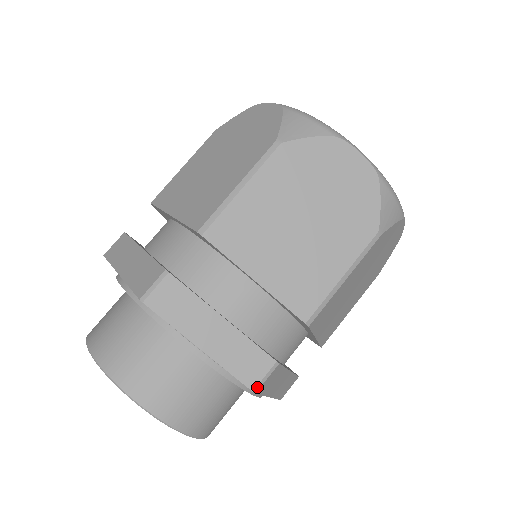
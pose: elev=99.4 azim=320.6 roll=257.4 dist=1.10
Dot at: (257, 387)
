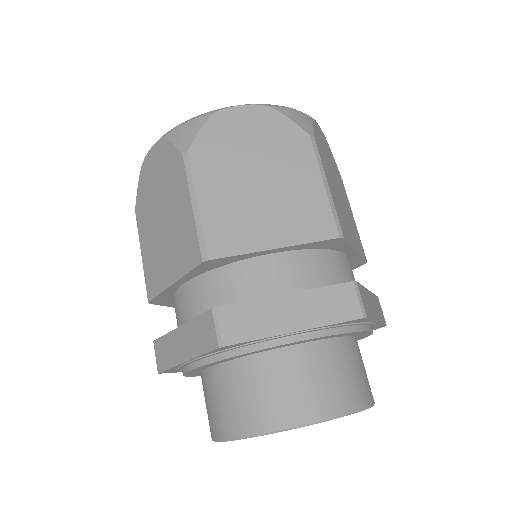
Dot at: (363, 312)
